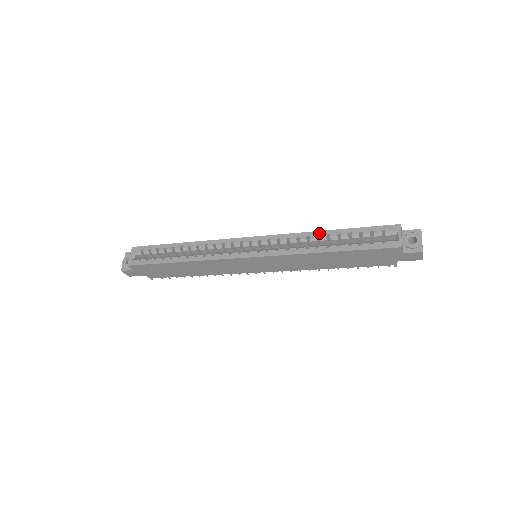
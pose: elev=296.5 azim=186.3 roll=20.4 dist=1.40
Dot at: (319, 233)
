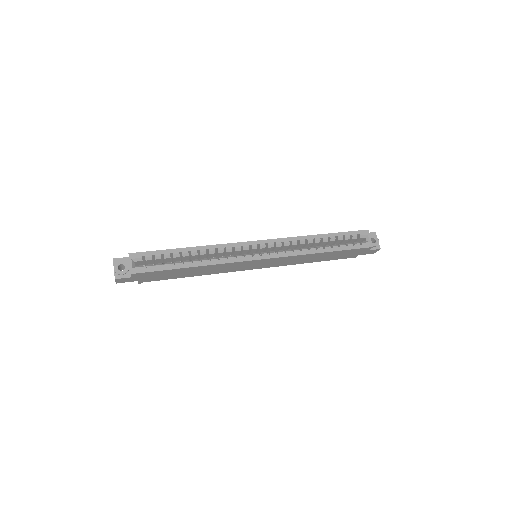
Dot at: (314, 237)
